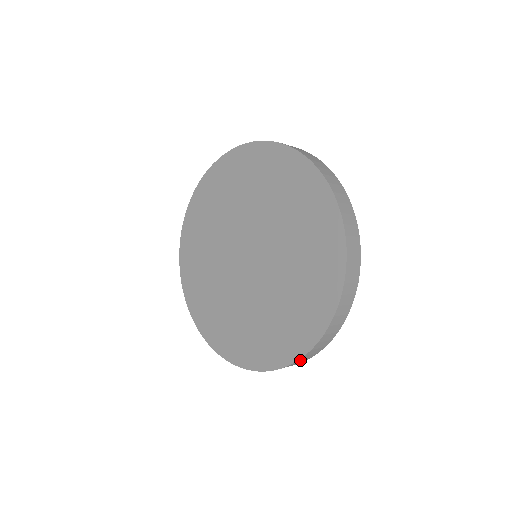
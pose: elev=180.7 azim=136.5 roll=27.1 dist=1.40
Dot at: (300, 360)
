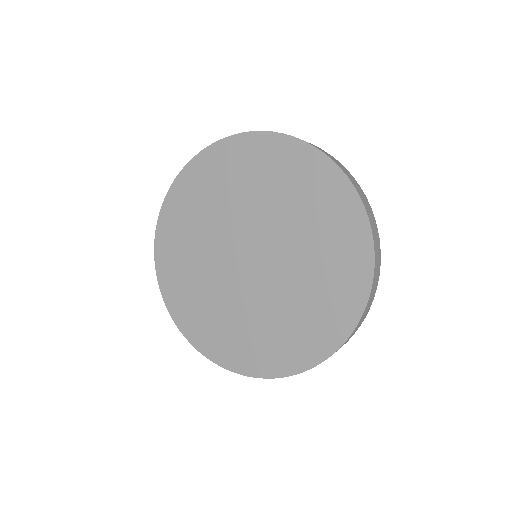
Dot at: (360, 322)
